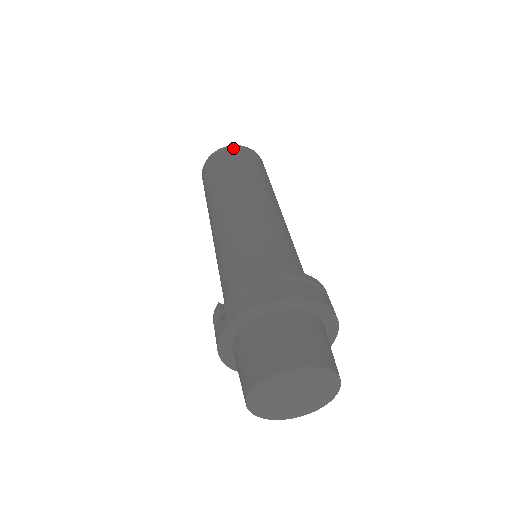
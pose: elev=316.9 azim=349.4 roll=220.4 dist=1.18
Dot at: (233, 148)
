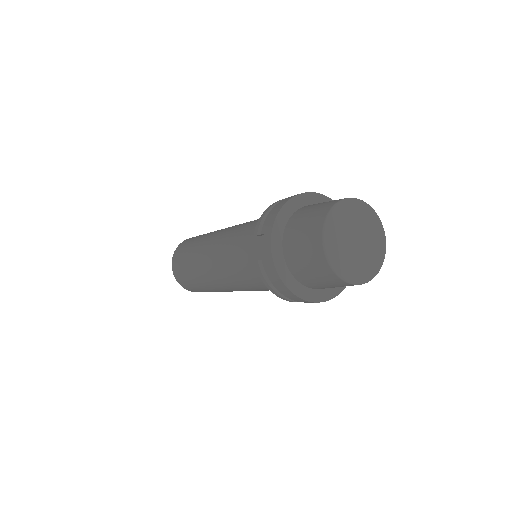
Dot at: (183, 242)
